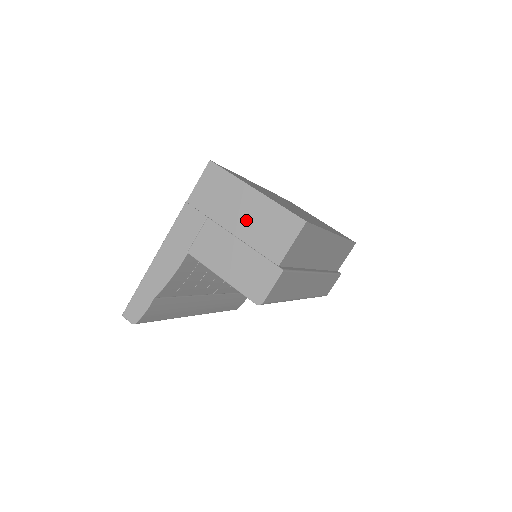
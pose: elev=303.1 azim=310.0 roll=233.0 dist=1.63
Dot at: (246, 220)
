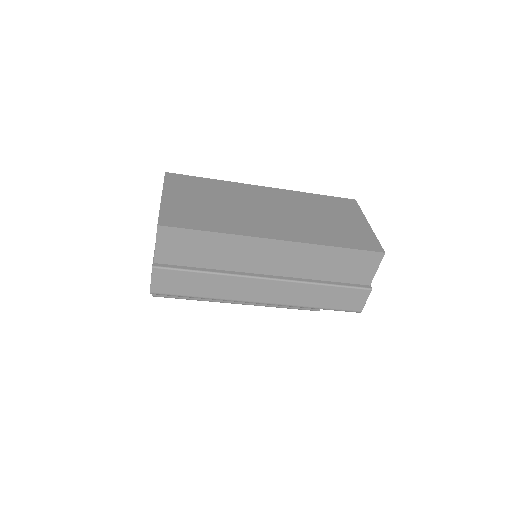
Dot at: occluded
